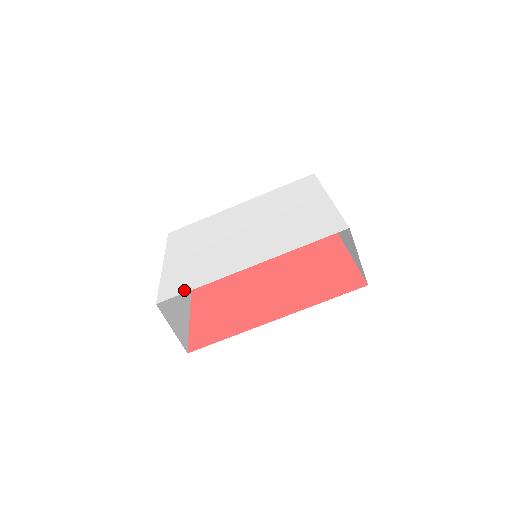
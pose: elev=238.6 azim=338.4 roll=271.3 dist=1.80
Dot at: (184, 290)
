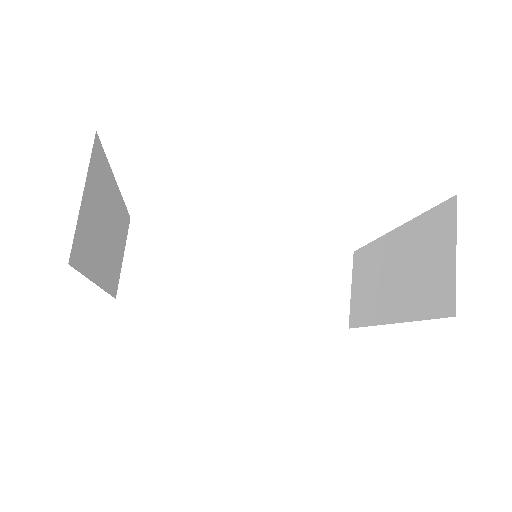
Dot at: occluded
